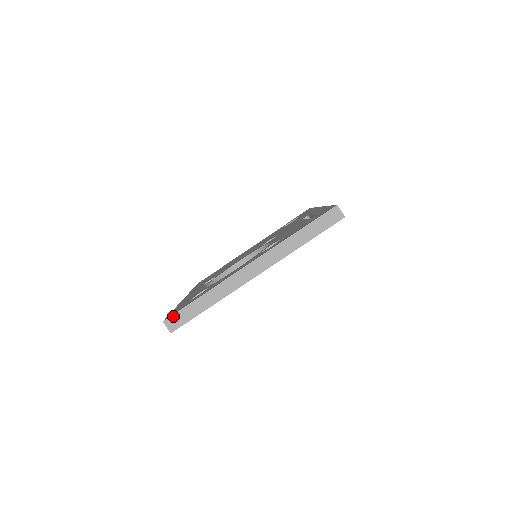
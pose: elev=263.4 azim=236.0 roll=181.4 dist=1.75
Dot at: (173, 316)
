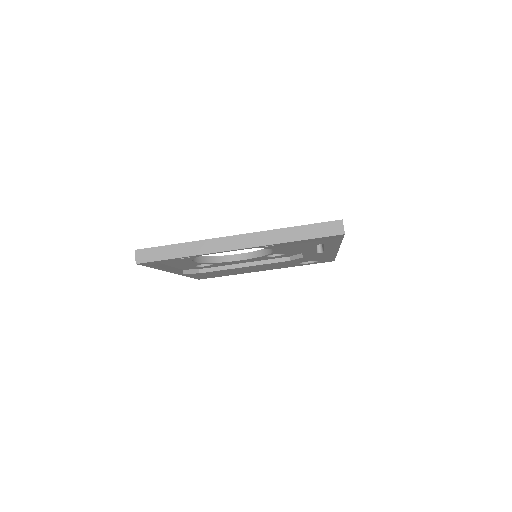
Dot at: (146, 249)
